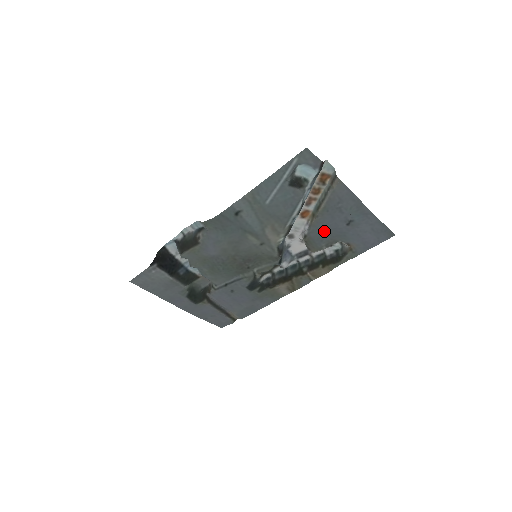
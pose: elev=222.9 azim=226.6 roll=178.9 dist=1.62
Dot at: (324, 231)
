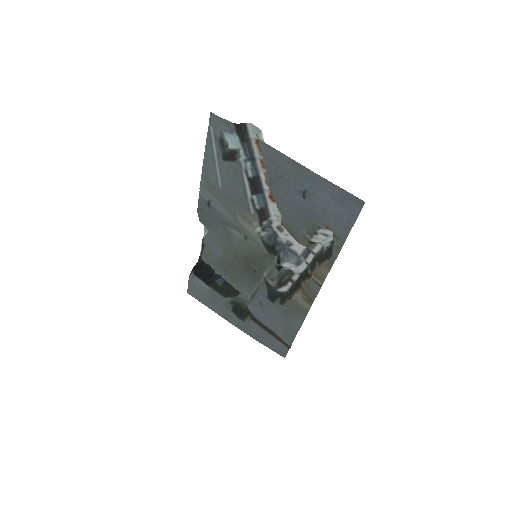
Dot at: (293, 212)
